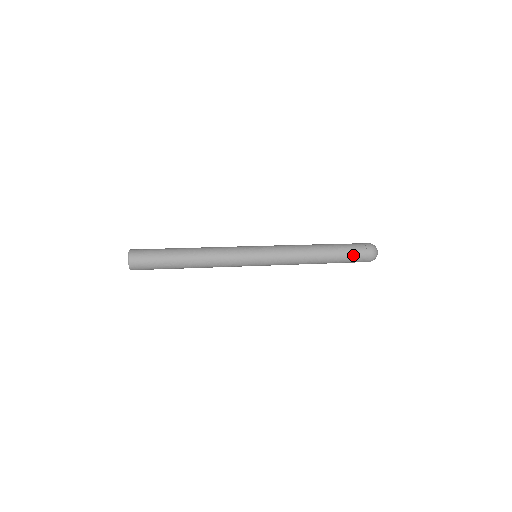
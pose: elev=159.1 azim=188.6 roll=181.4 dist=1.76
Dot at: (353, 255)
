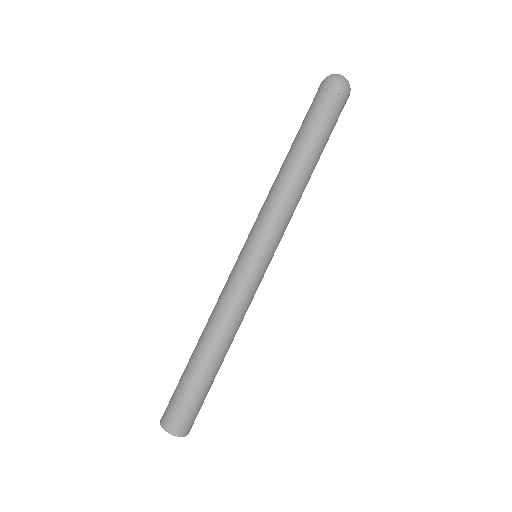
Dot at: (334, 121)
